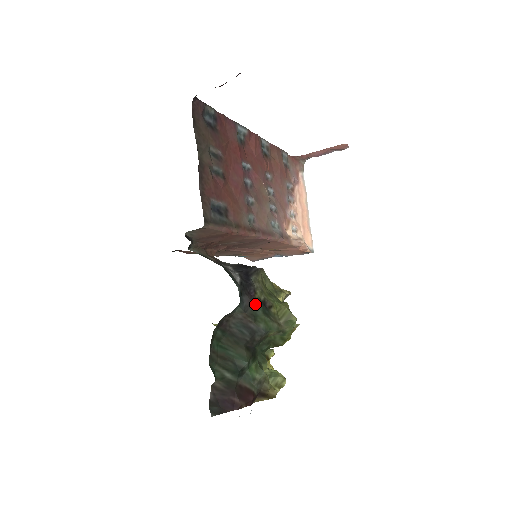
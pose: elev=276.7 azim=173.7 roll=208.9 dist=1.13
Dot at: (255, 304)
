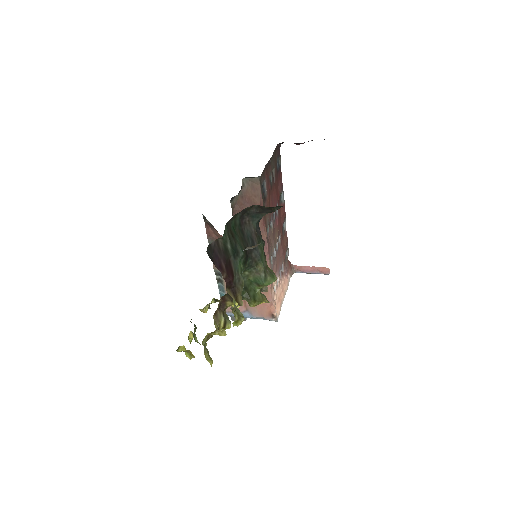
Dot at: occluded
